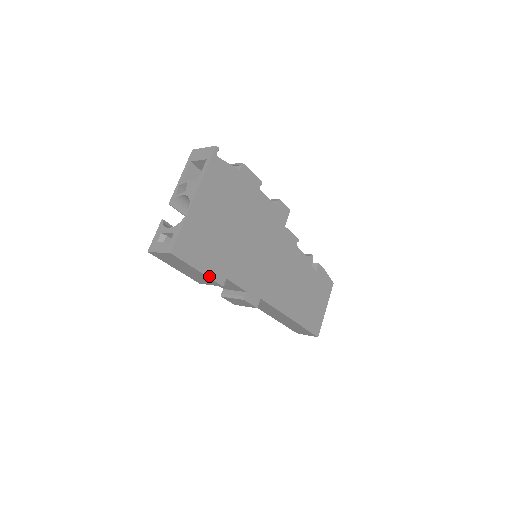
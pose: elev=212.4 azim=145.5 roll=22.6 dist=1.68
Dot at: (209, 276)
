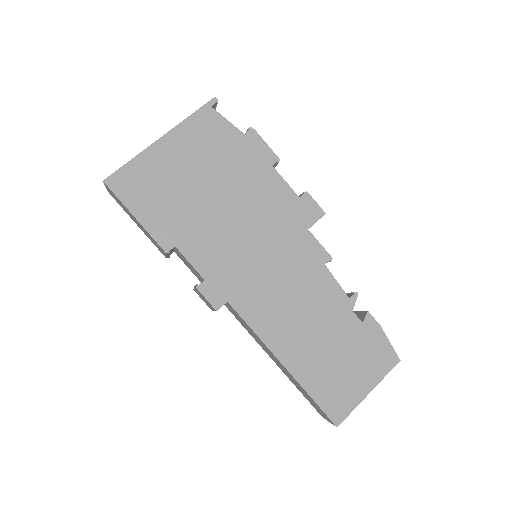
Dot at: (149, 231)
